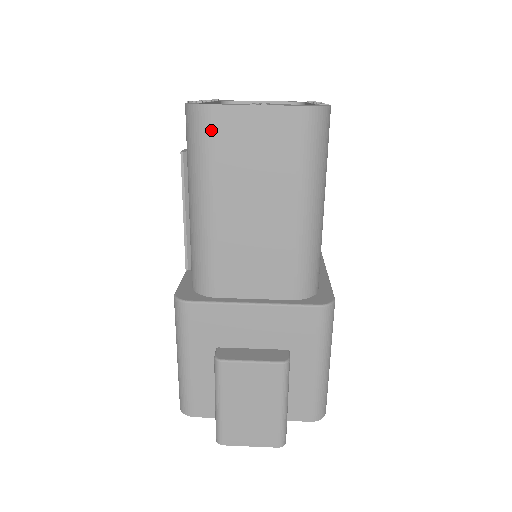
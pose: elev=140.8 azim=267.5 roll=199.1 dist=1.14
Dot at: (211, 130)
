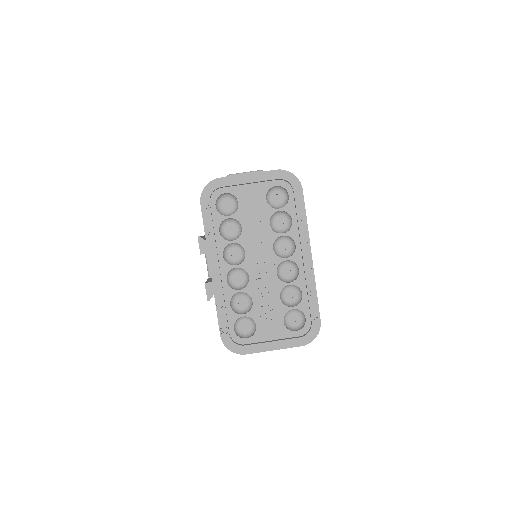
Dot at: occluded
